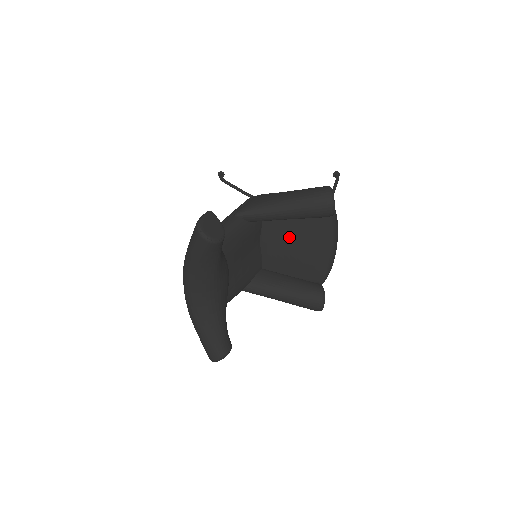
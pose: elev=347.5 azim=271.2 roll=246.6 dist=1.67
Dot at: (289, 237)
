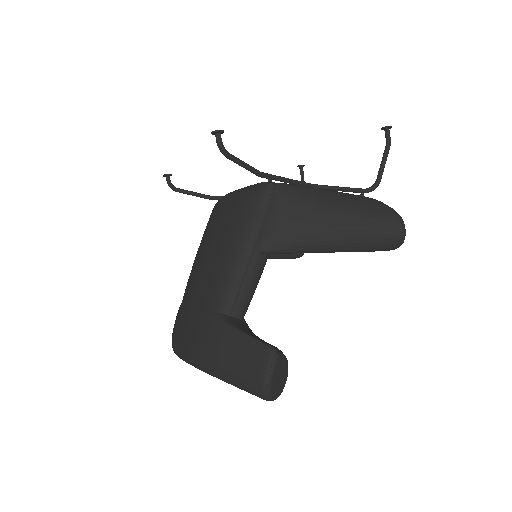
Dot at: occluded
